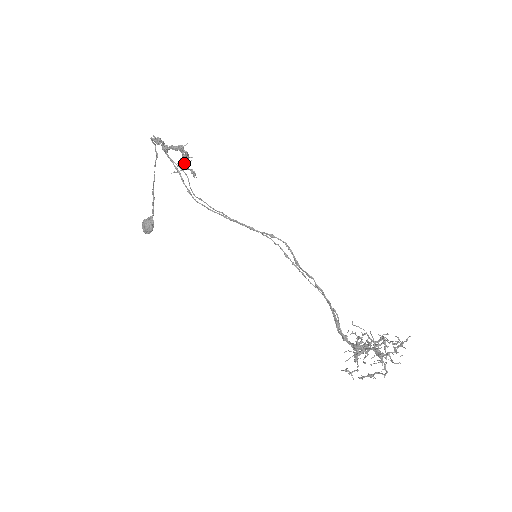
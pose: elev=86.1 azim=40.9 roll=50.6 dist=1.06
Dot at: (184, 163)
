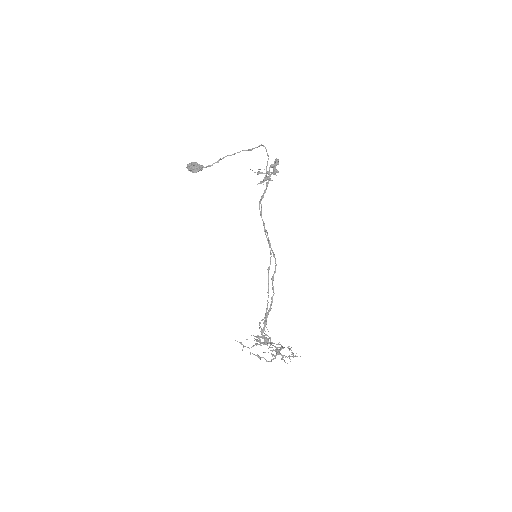
Dot at: (267, 176)
